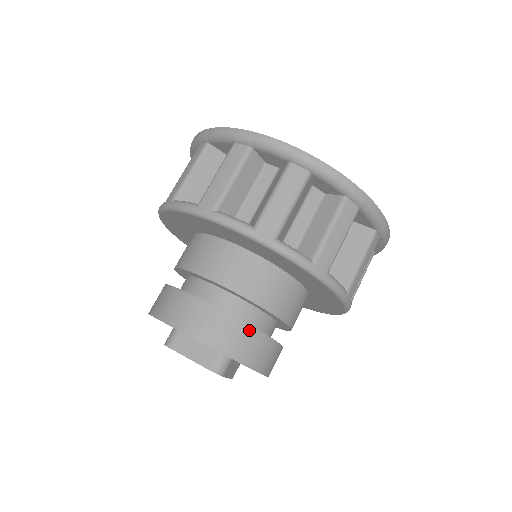
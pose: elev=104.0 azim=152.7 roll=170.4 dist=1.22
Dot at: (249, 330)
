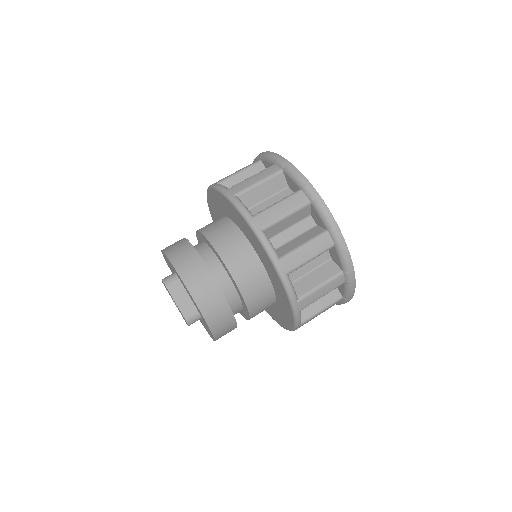
Dot at: (228, 312)
